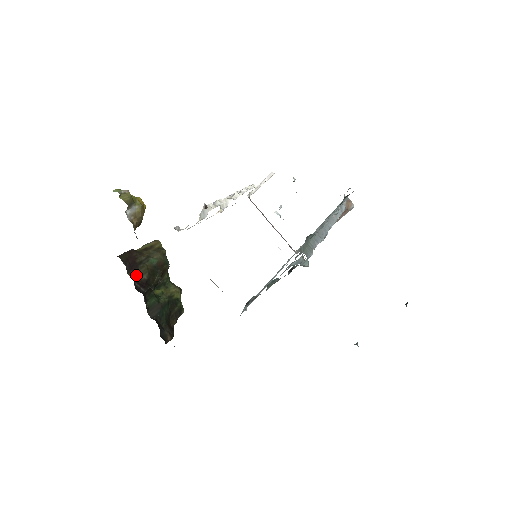
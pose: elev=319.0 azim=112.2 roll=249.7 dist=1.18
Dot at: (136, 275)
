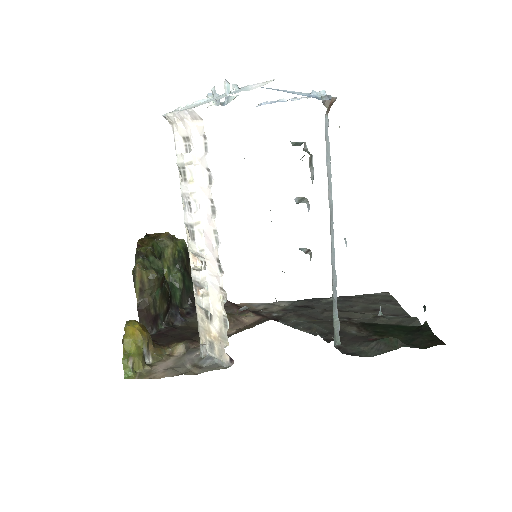
Dot at: (162, 318)
